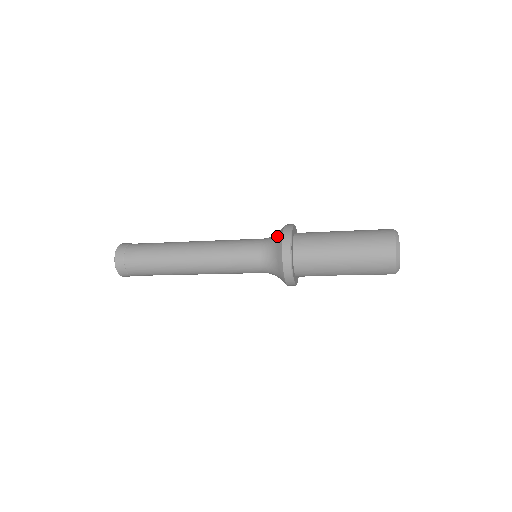
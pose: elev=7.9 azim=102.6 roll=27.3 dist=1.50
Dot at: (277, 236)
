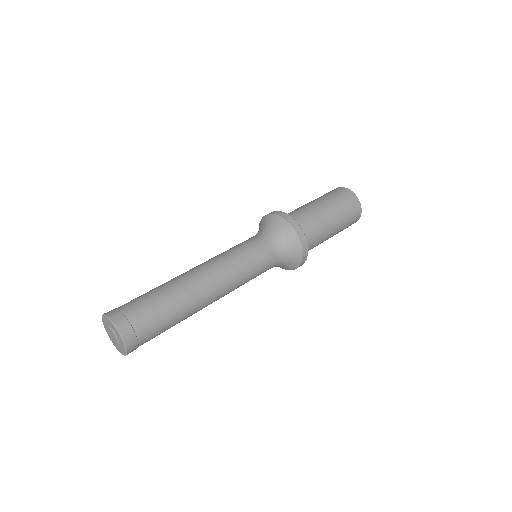
Dot at: (293, 252)
